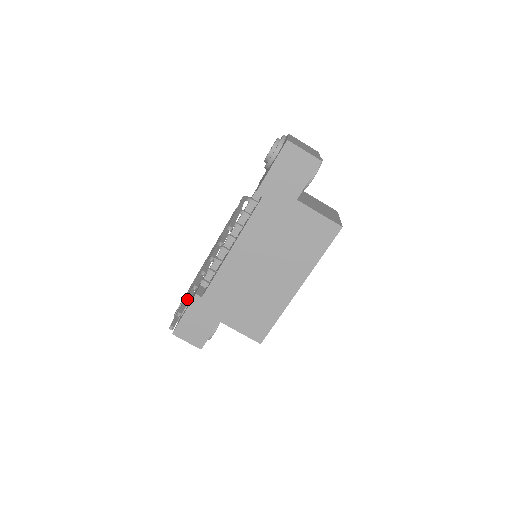
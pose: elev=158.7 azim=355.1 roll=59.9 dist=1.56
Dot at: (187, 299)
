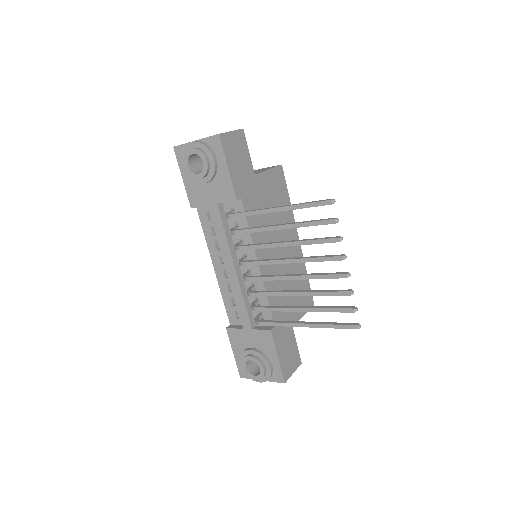
Dot at: (350, 291)
